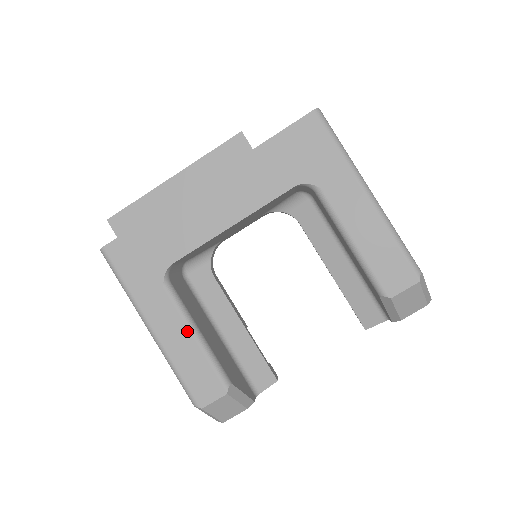
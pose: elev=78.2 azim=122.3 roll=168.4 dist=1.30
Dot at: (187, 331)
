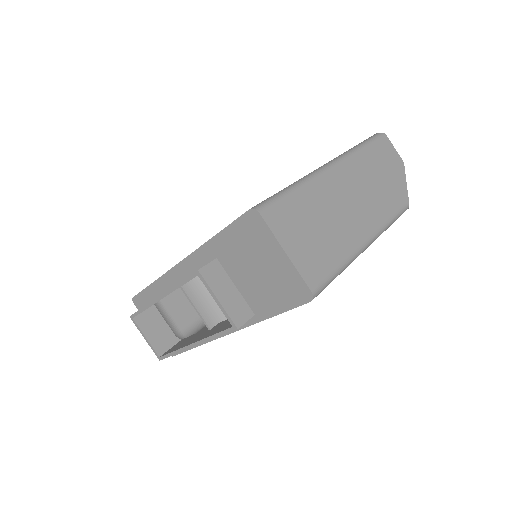
Dot at: occluded
